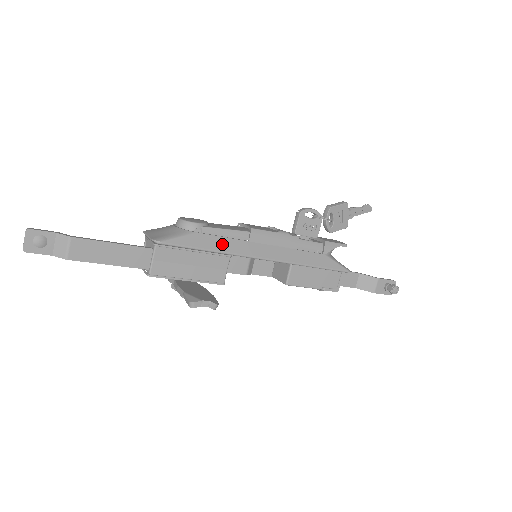
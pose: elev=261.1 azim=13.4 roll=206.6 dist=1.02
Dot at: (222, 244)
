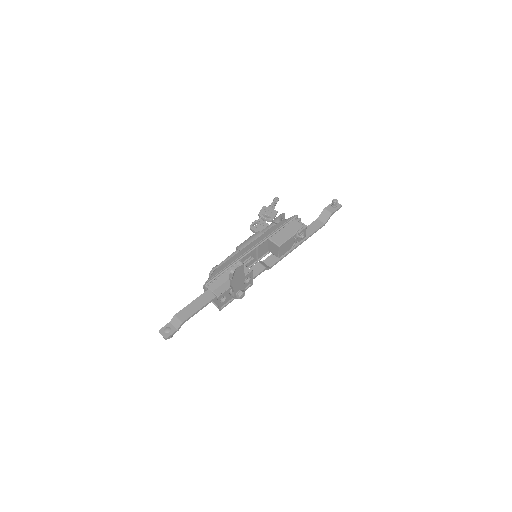
Dot at: (230, 261)
